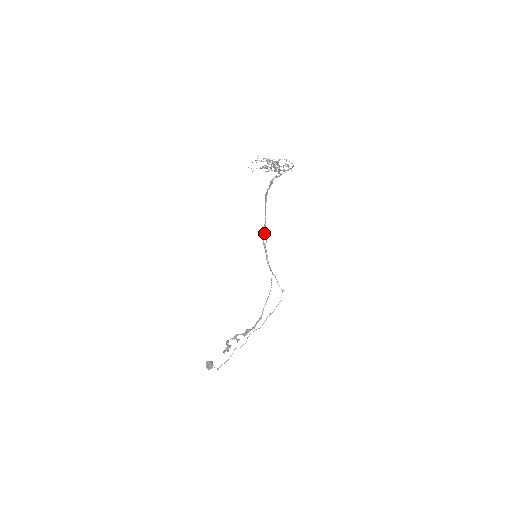
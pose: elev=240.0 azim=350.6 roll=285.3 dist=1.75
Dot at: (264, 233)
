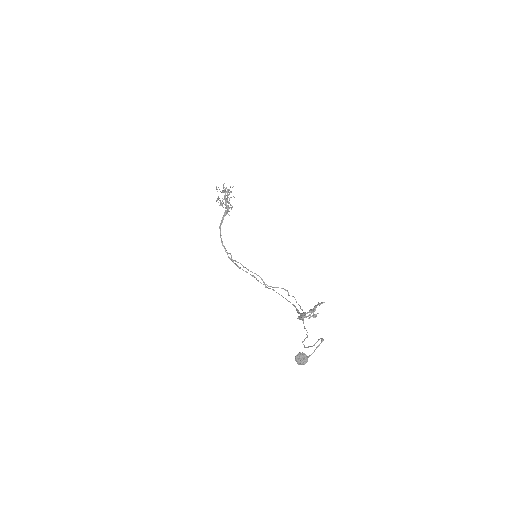
Dot at: (233, 261)
